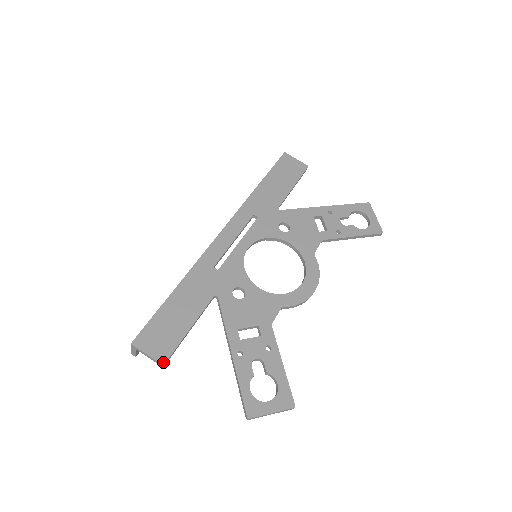
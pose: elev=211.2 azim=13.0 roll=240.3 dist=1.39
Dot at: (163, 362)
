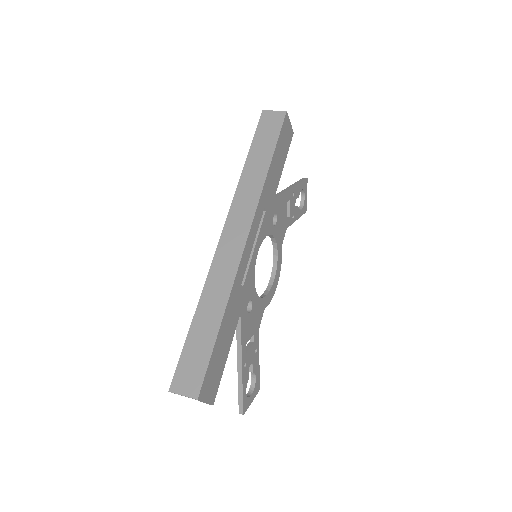
Dot at: (213, 403)
